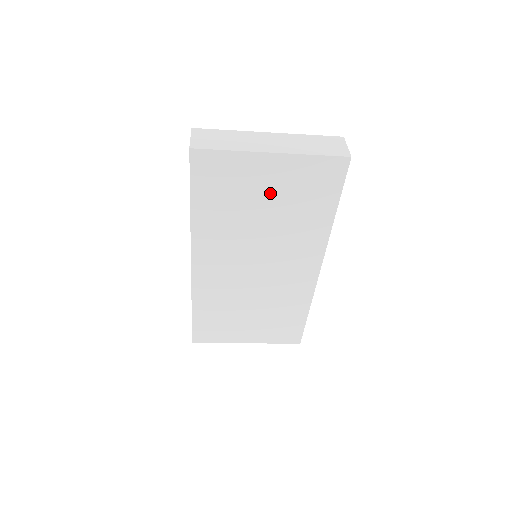
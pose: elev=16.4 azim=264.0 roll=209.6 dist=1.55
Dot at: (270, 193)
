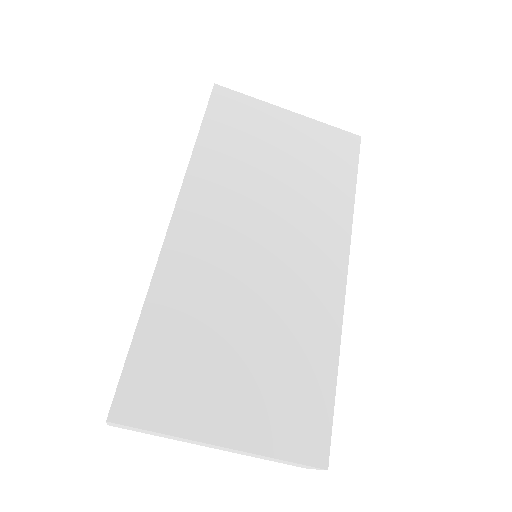
Dot at: (286, 148)
